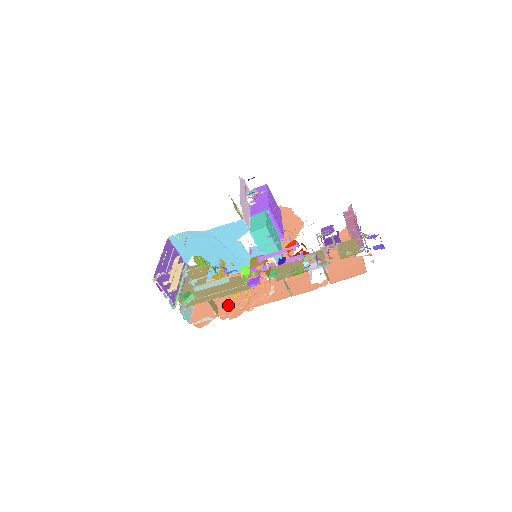
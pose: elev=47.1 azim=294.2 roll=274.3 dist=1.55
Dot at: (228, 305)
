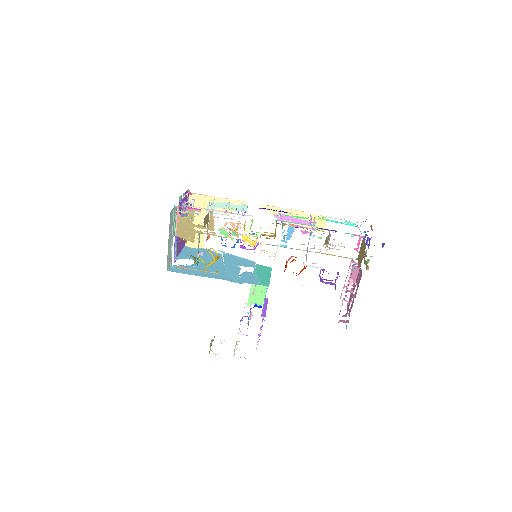
Dot at: occluded
